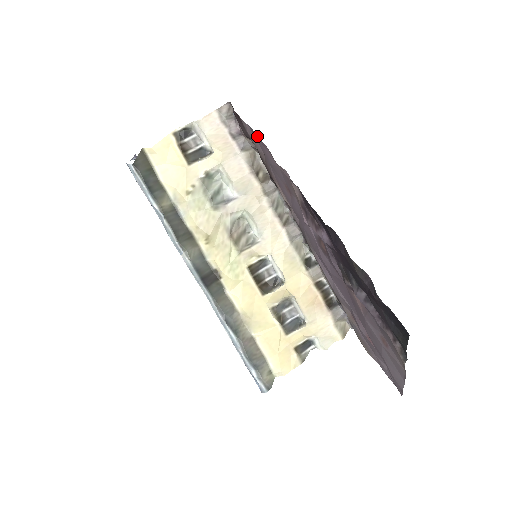
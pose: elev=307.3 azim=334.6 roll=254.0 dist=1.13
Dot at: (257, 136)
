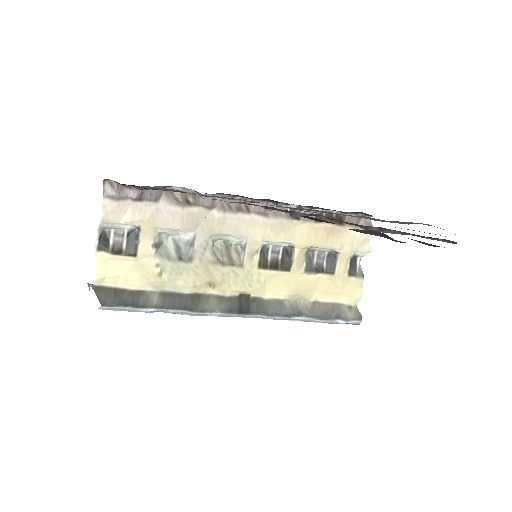
Dot at: occluded
